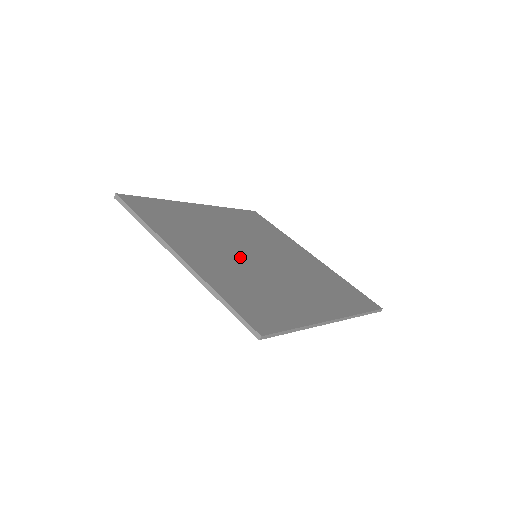
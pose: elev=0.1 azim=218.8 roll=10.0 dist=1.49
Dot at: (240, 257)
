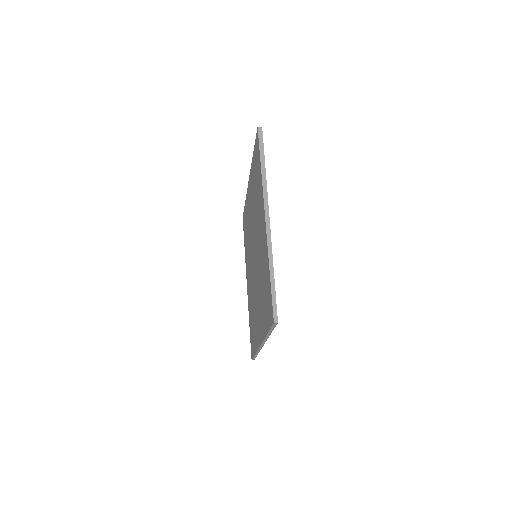
Dot at: occluded
